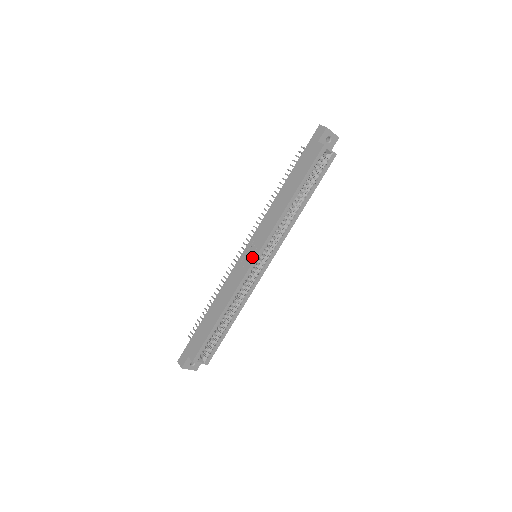
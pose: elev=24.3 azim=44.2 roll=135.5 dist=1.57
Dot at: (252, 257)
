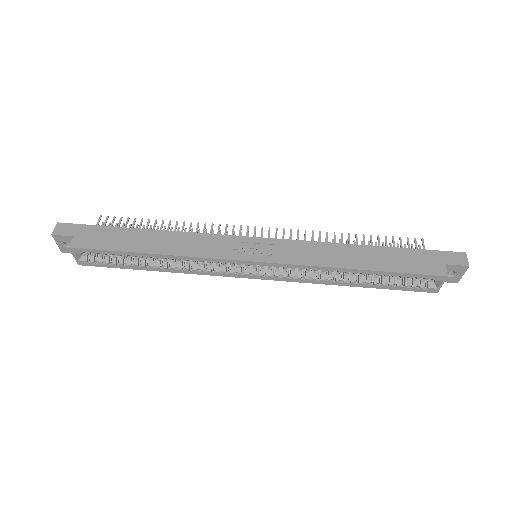
Dot at: (254, 256)
